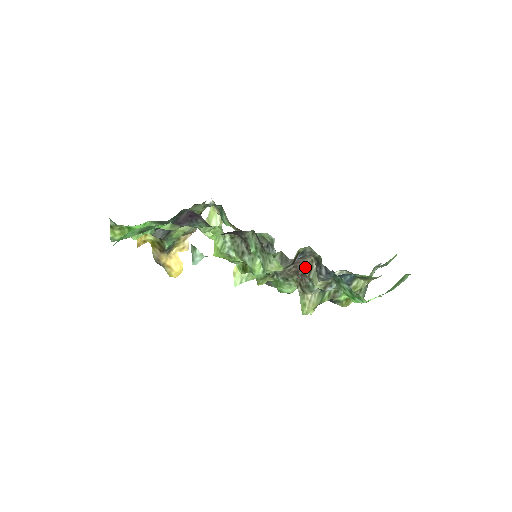
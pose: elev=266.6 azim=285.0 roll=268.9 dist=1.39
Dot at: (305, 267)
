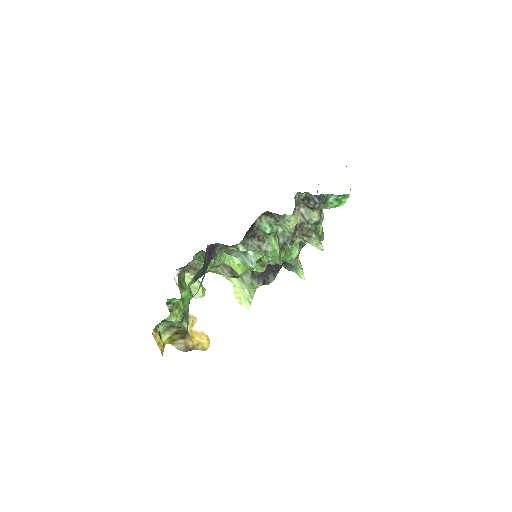
Dot at: occluded
